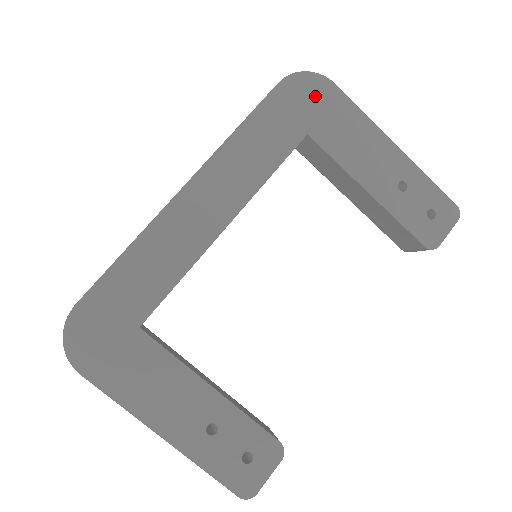
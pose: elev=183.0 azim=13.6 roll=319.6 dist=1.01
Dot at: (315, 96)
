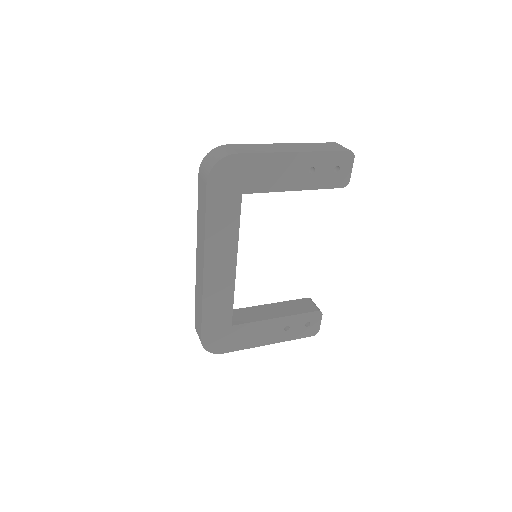
Dot at: (231, 171)
